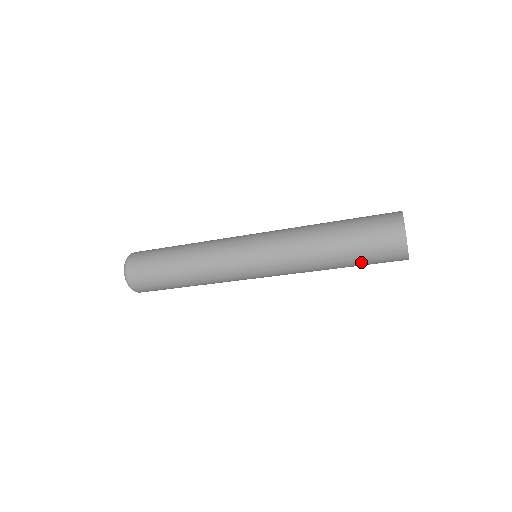
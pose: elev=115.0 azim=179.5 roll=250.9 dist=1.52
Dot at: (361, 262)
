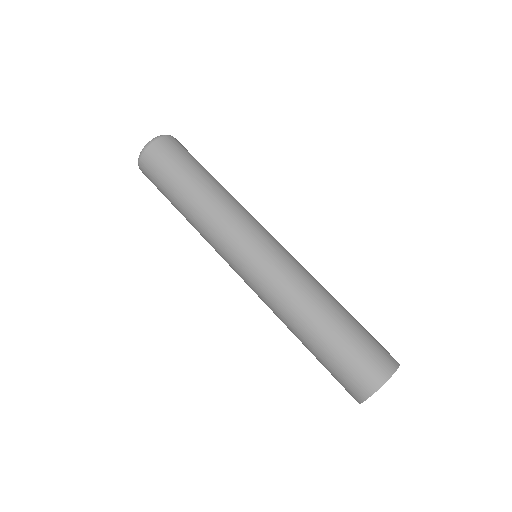
Dot at: (335, 351)
